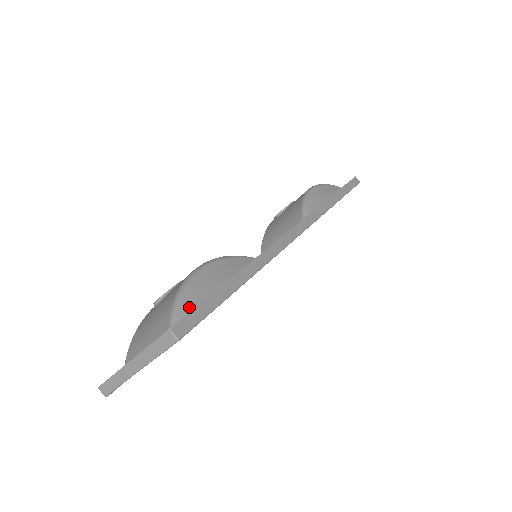
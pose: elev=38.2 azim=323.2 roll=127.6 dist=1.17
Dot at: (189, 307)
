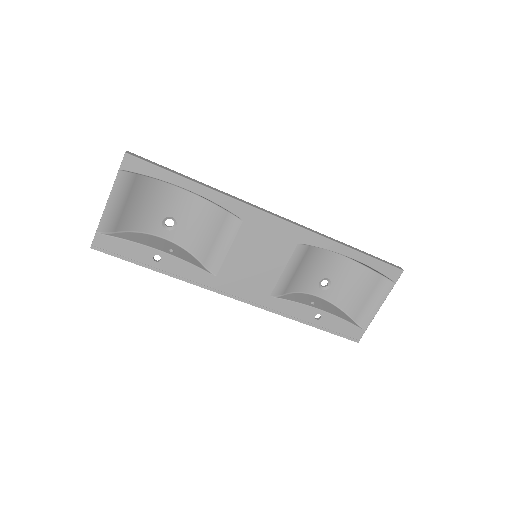
Dot at: occluded
